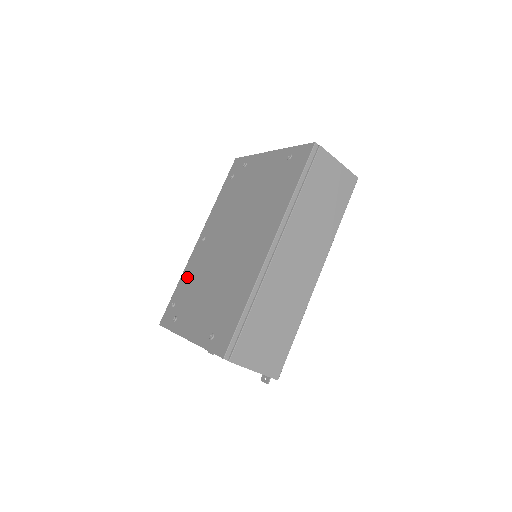
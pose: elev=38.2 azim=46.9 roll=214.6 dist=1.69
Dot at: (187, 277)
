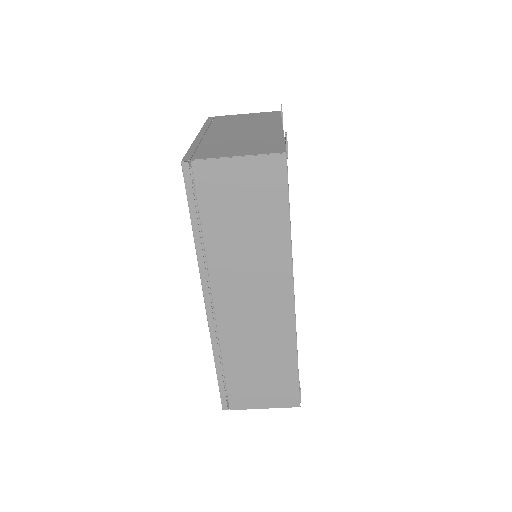
Dot at: occluded
